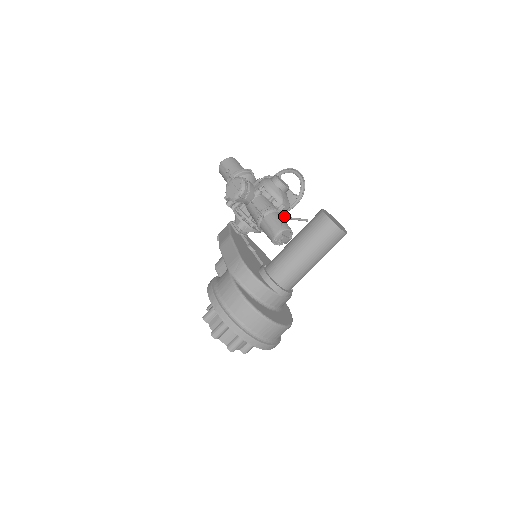
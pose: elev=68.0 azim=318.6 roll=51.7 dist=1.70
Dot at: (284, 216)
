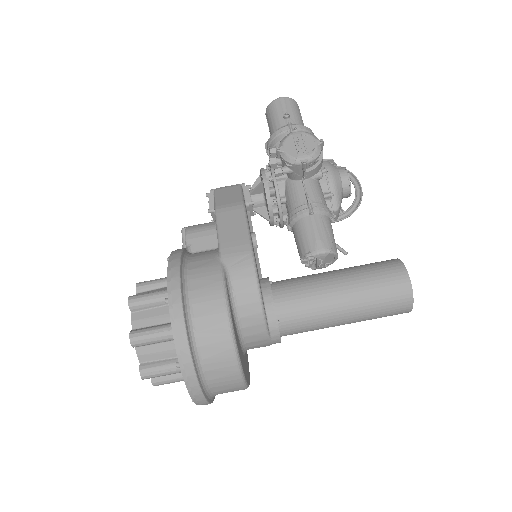
Dot at: occluded
